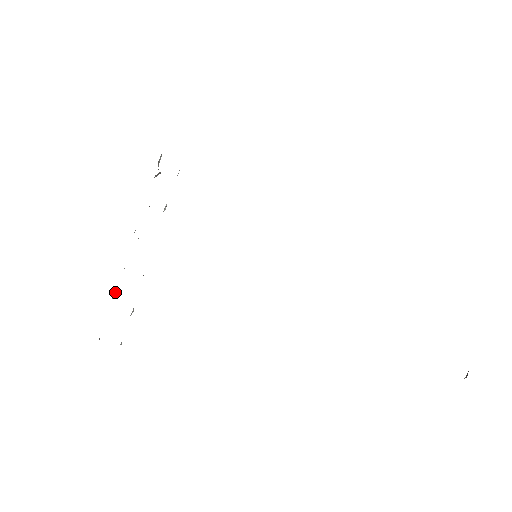
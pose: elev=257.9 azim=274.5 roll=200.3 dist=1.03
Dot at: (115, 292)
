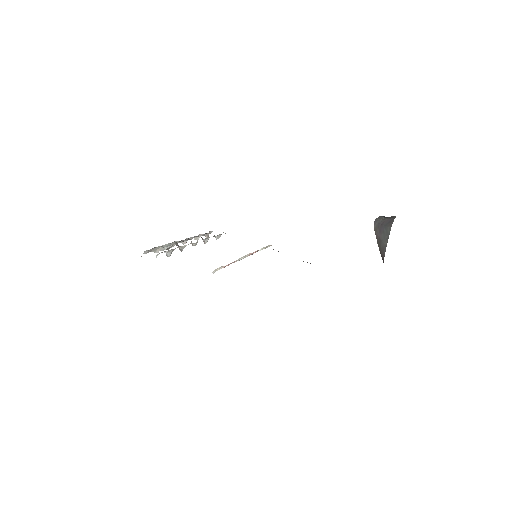
Dot at: (162, 249)
